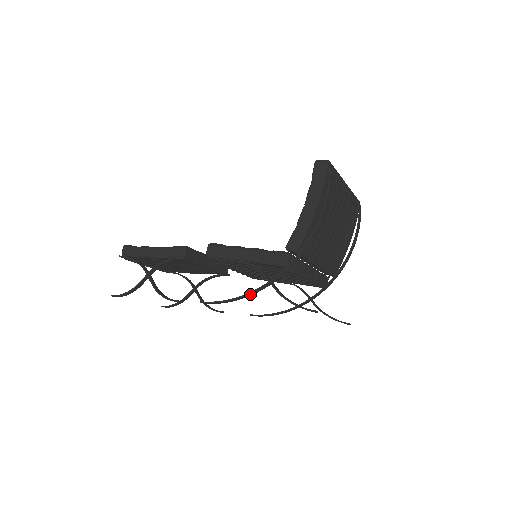
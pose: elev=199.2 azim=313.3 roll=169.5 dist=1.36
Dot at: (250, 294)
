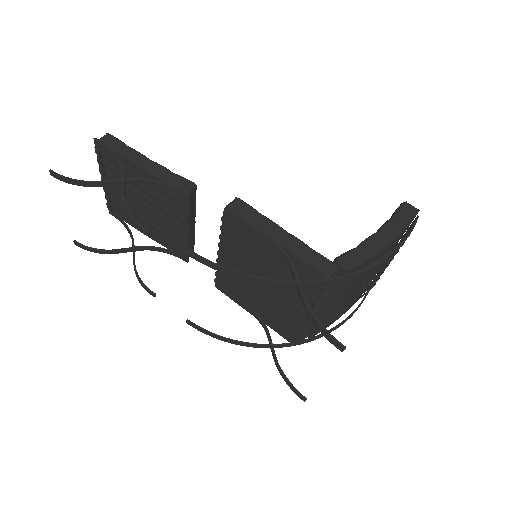
Dot at: (263, 280)
